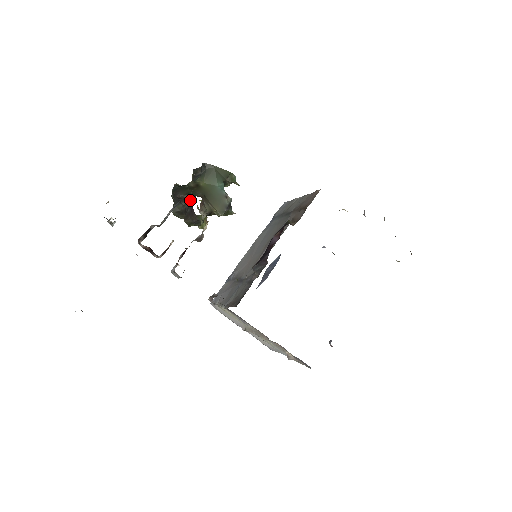
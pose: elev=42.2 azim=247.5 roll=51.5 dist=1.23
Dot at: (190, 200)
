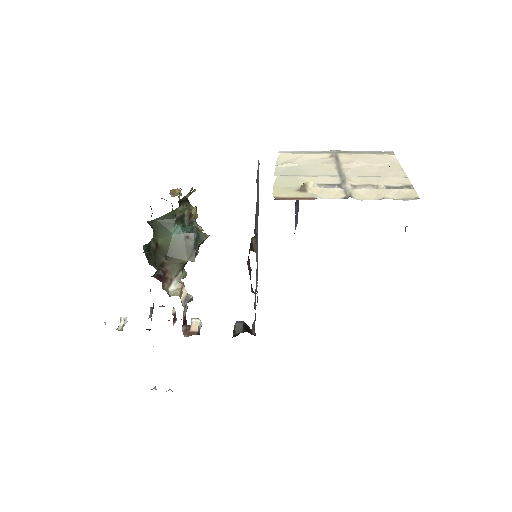
Dot at: occluded
